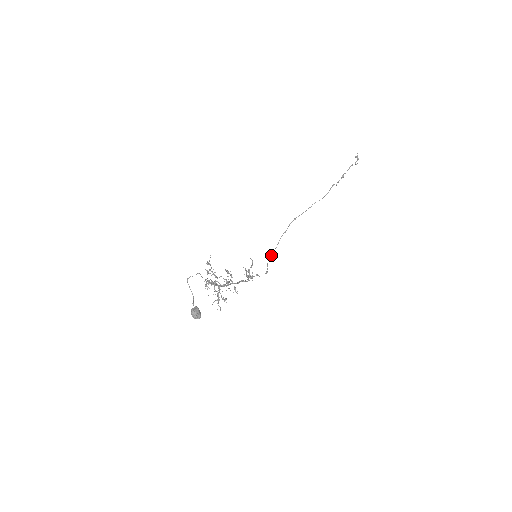
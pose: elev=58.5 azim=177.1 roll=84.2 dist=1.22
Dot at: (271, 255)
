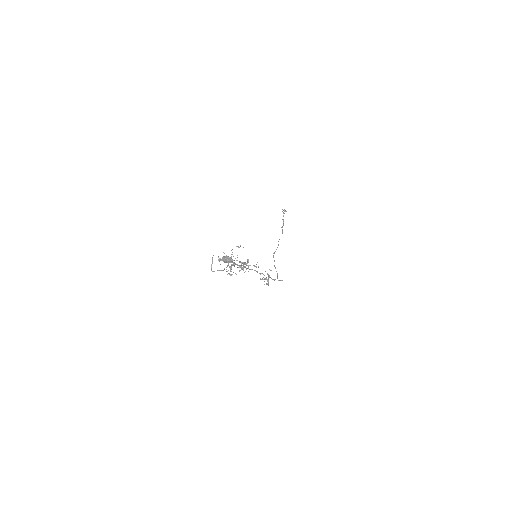
Dot at: (277, 276)
